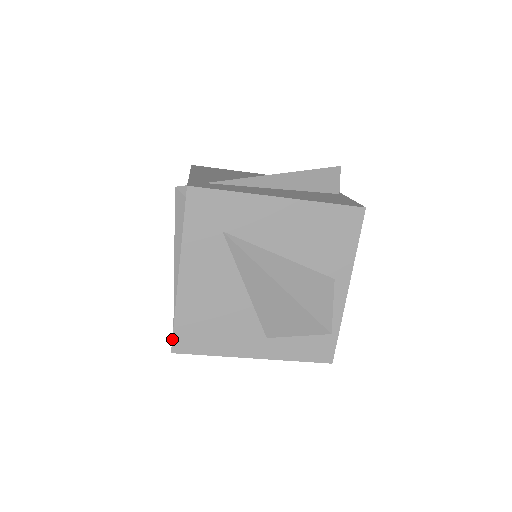
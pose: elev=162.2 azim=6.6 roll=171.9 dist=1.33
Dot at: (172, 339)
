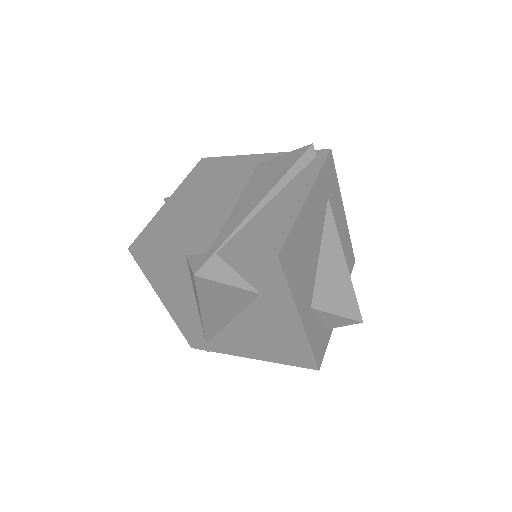
Dot at: (284, 244)
